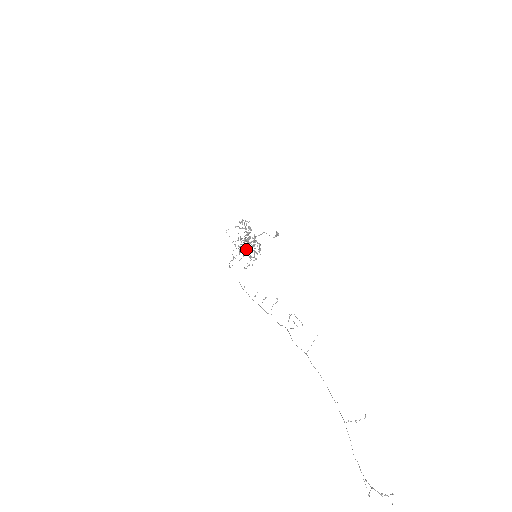
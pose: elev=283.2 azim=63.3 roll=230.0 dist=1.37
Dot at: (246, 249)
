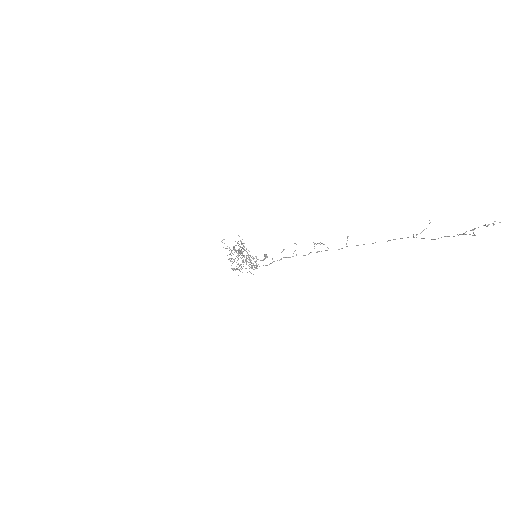
Dot at: (244, 255)
